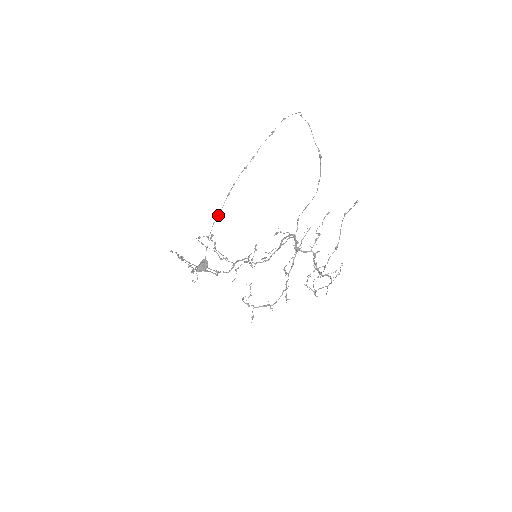
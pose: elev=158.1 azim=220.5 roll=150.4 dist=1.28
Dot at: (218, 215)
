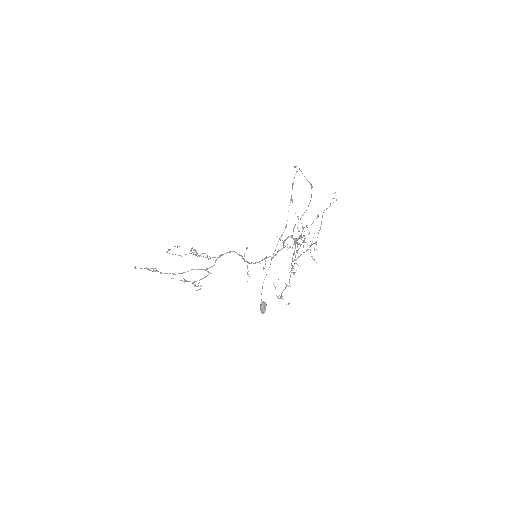
Dot at: occluded
